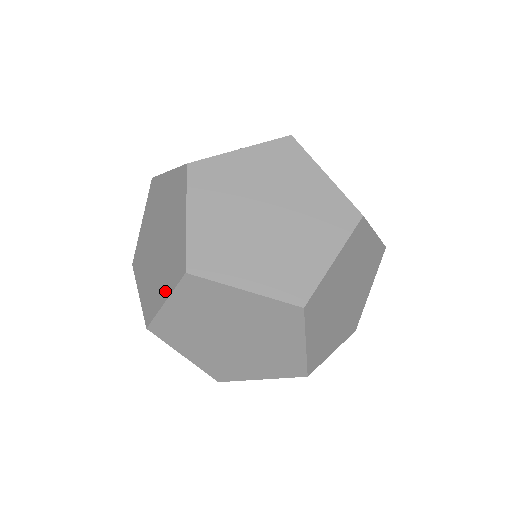
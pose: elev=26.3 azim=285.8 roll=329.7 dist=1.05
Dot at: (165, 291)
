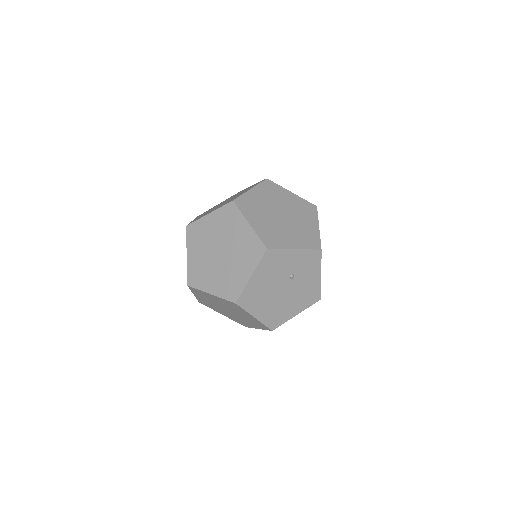
Dot at: (226, 316)
